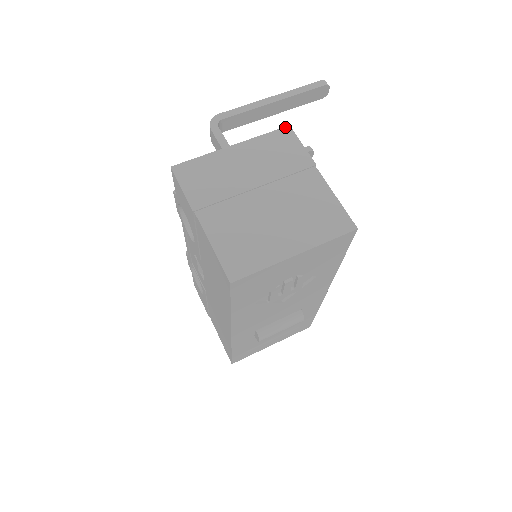
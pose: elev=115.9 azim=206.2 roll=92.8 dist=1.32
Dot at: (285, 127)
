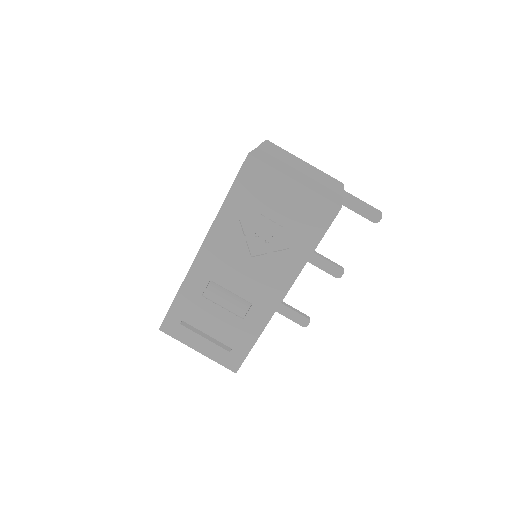
Dot at: (341, 182)
